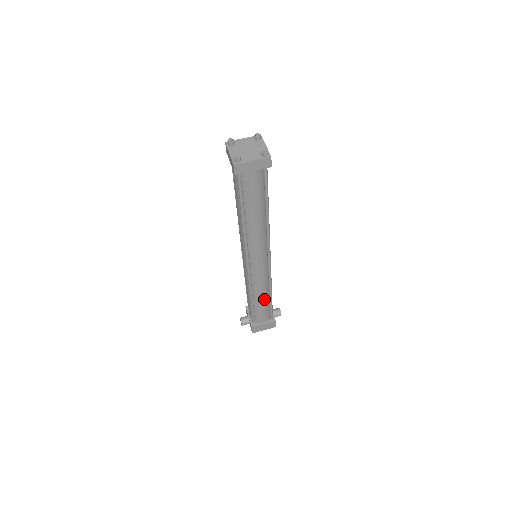
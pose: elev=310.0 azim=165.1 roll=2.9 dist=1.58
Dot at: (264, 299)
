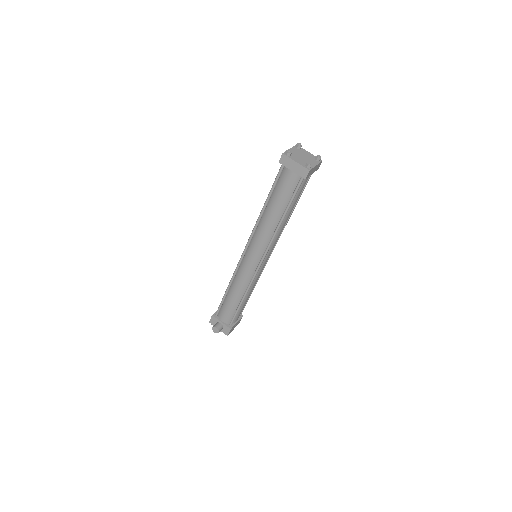
Dot at: occluded
